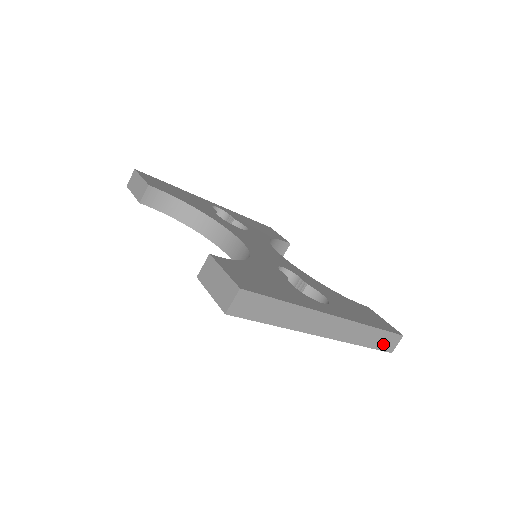
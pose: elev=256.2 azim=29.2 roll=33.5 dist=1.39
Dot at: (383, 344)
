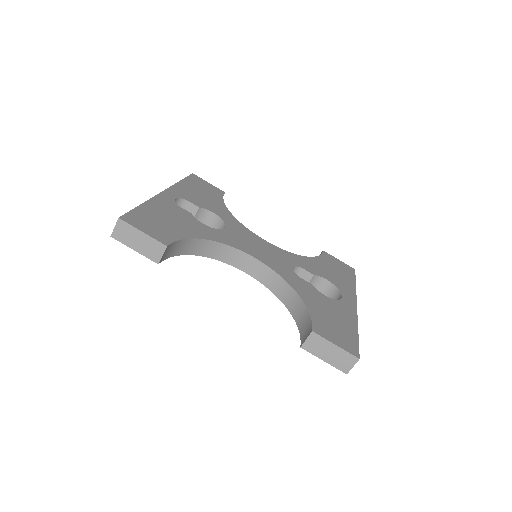
Dot at: occluded
